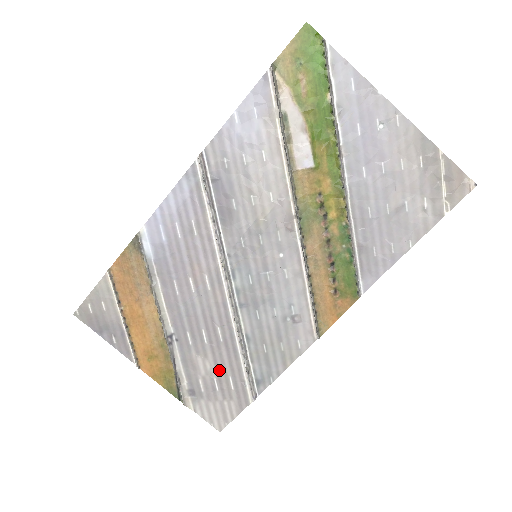
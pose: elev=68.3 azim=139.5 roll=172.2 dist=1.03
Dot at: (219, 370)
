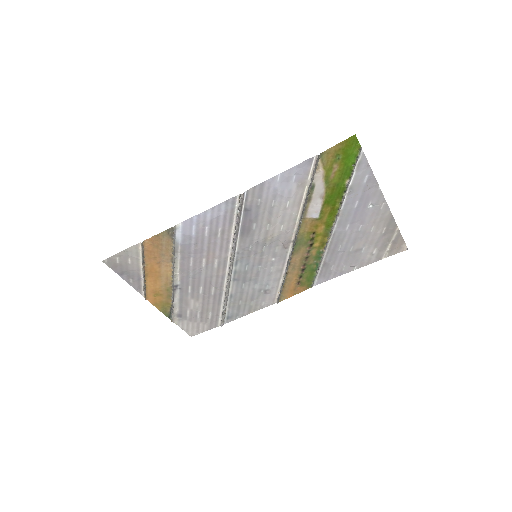
Dot at: (204, 308)
